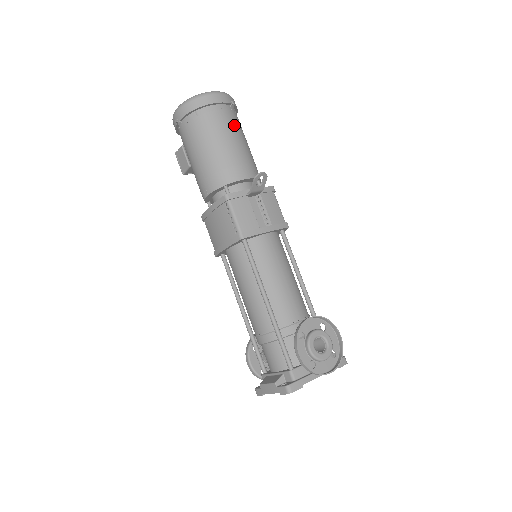
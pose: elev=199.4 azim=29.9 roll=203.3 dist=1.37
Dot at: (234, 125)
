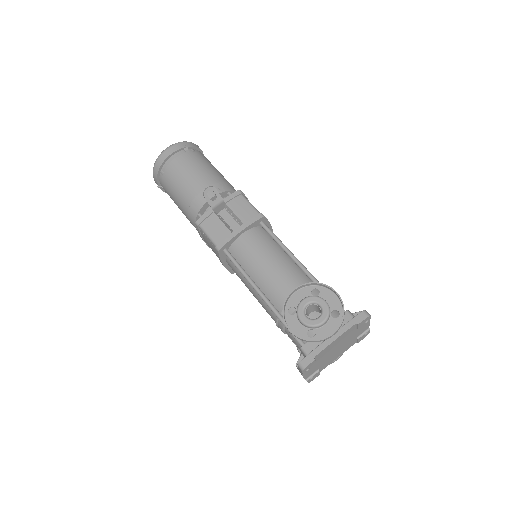
Dot at: (190, 163)
